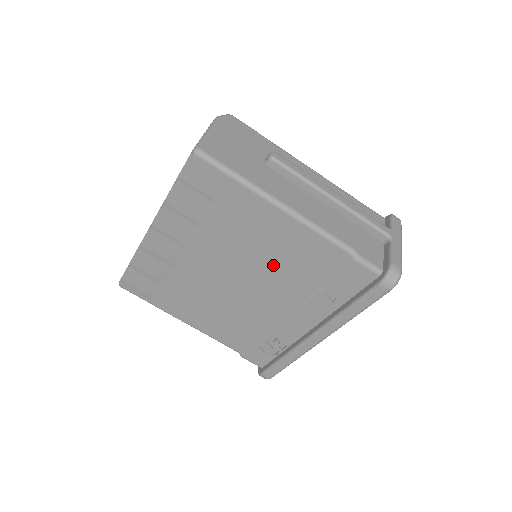
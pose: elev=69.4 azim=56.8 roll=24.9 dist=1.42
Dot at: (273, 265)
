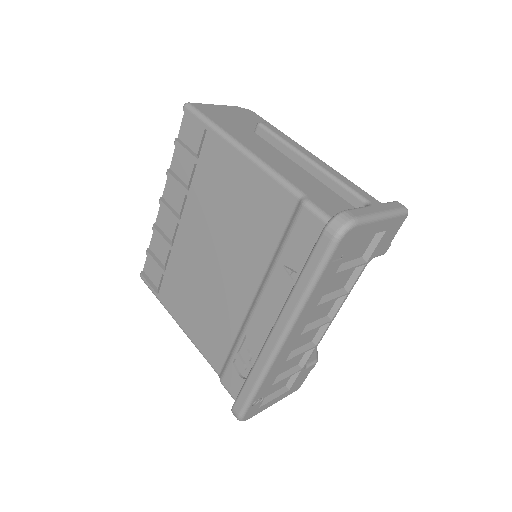
Dot at: (239, 229)
